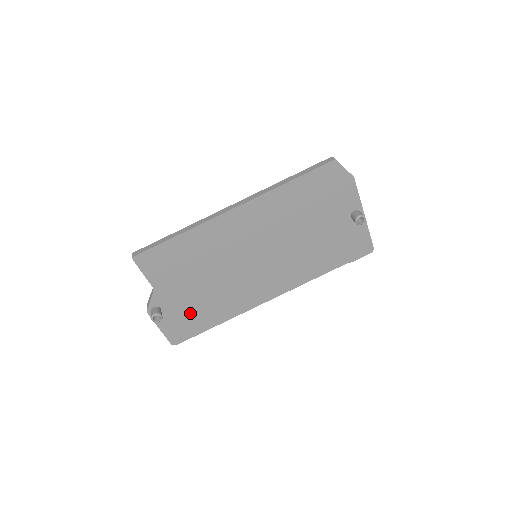
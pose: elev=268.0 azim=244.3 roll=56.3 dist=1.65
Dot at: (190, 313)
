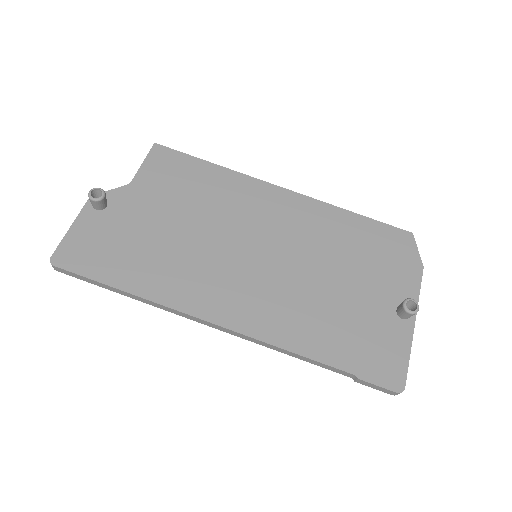
Dot at: (122, 243)
